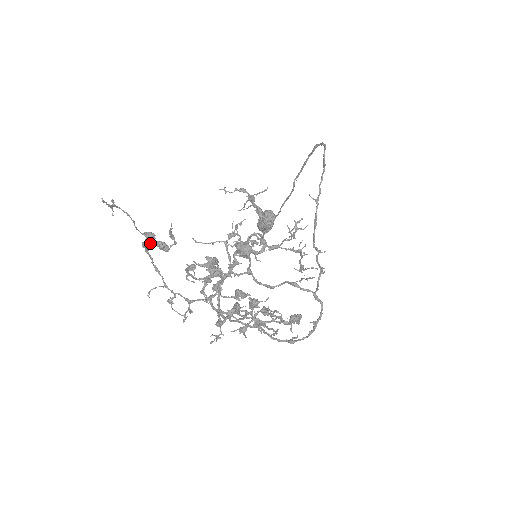
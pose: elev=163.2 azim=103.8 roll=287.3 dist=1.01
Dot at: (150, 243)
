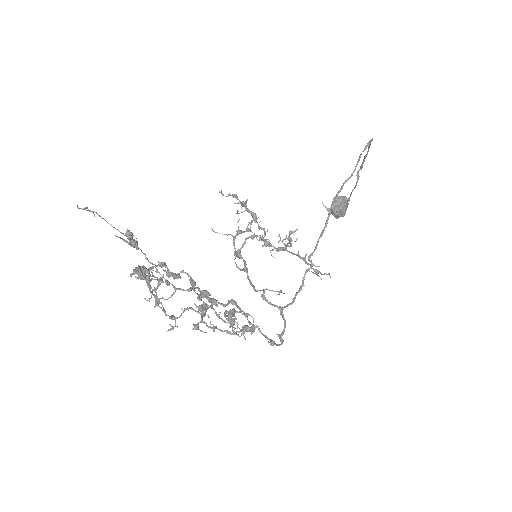
Dot at: (129, 240)
